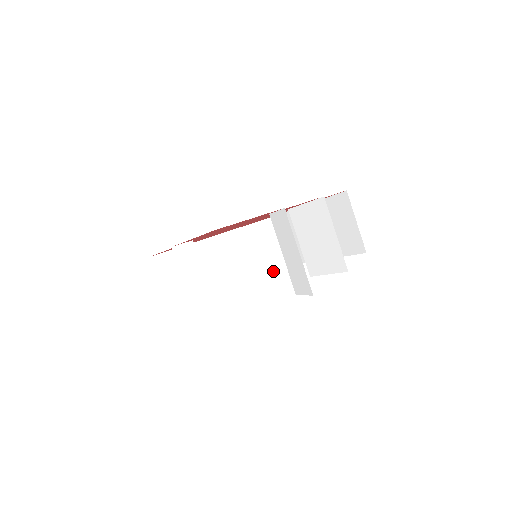
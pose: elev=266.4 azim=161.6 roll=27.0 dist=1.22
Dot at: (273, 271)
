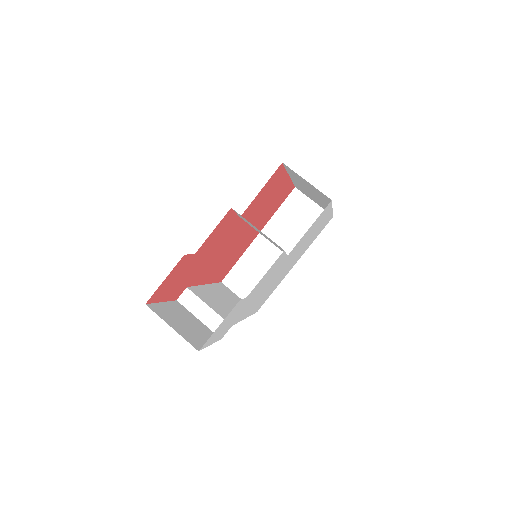
Dot at: (319, 233)
